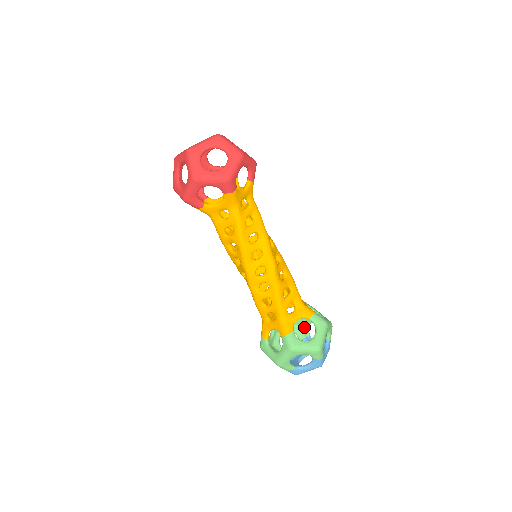
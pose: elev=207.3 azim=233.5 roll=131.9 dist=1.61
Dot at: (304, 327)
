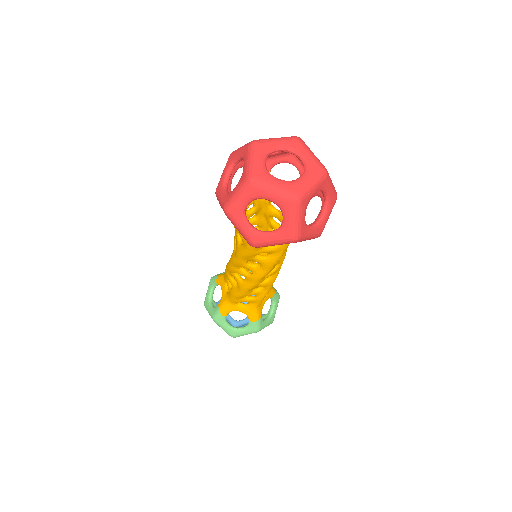
Dot at: occluded
